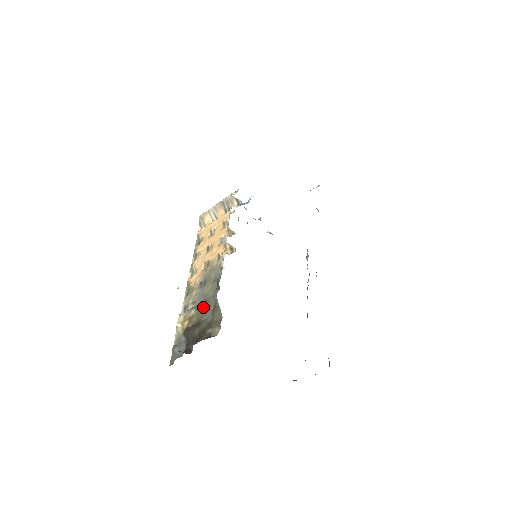
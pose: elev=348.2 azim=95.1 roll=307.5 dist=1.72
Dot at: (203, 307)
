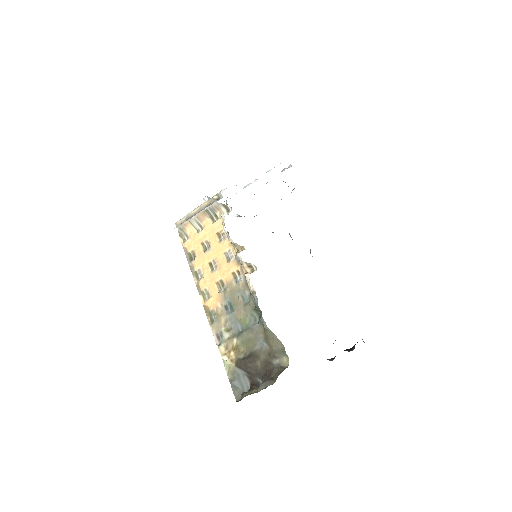
Dot at: (248, 335)
